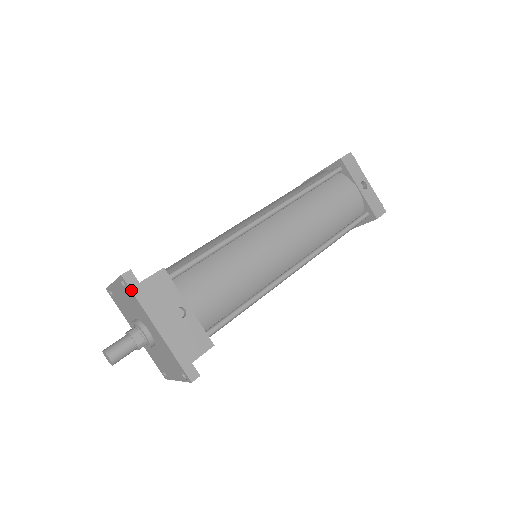
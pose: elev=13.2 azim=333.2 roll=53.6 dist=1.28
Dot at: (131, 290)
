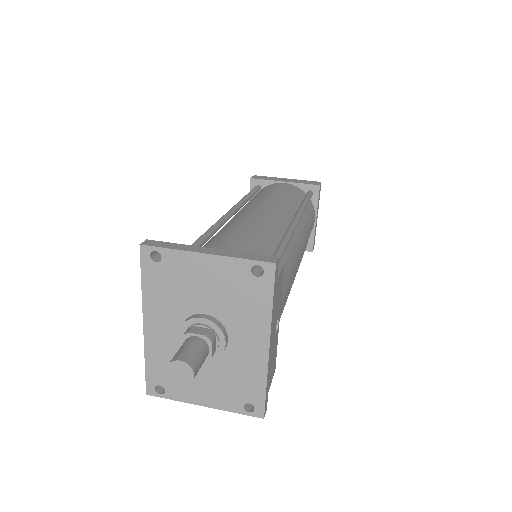
Dot at: (274, 287)
